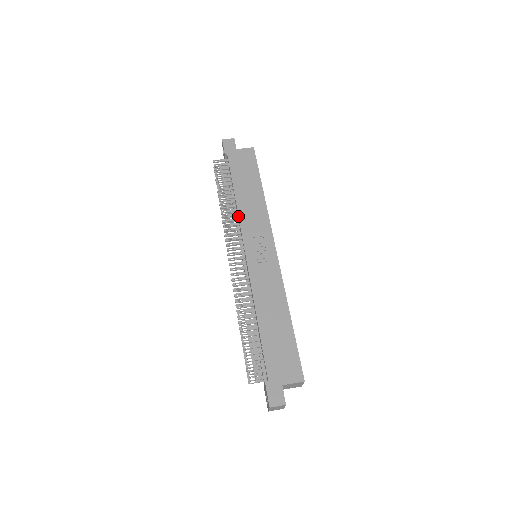
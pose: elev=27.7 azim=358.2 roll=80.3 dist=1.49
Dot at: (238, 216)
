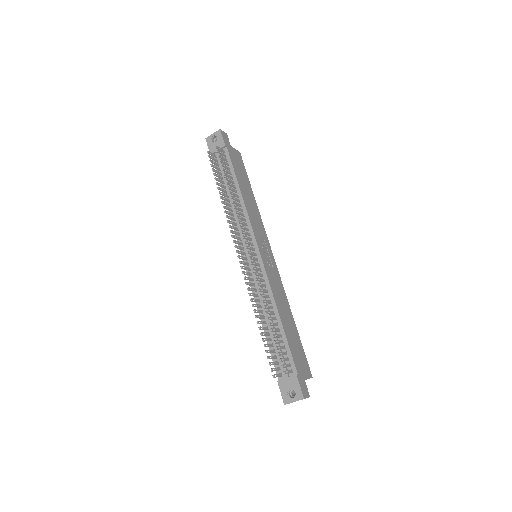
Dot at: (247, 212)
